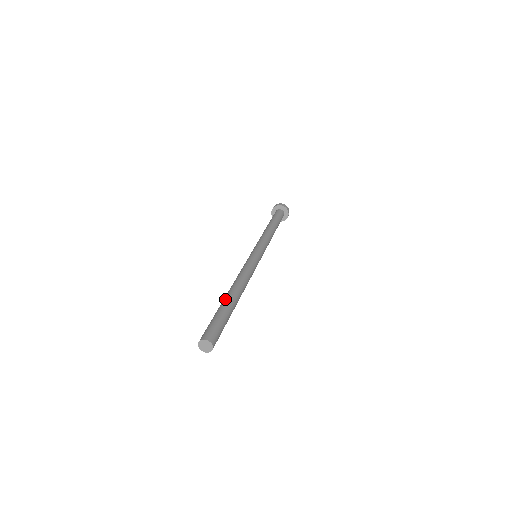
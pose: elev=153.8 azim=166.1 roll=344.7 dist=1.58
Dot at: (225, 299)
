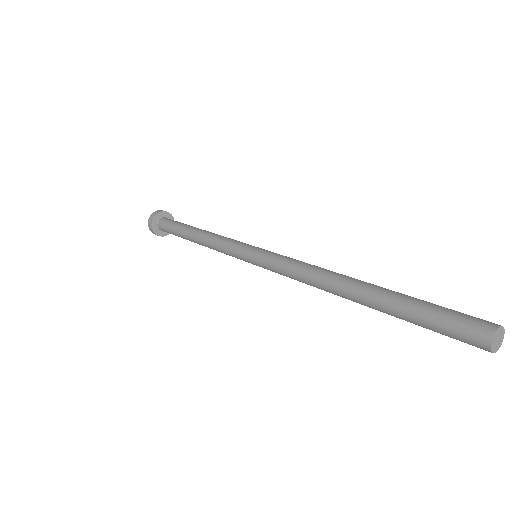
Dot at: (378, 288)
